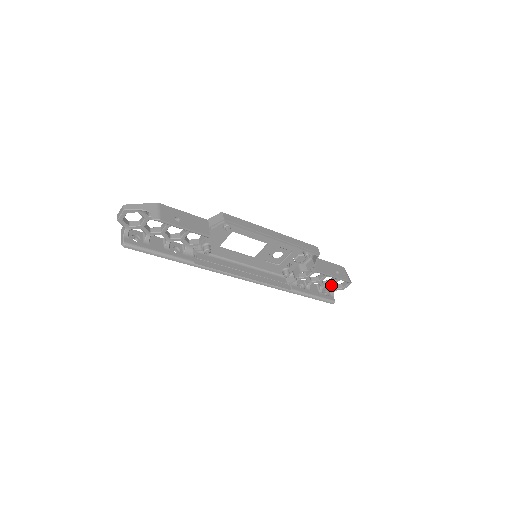
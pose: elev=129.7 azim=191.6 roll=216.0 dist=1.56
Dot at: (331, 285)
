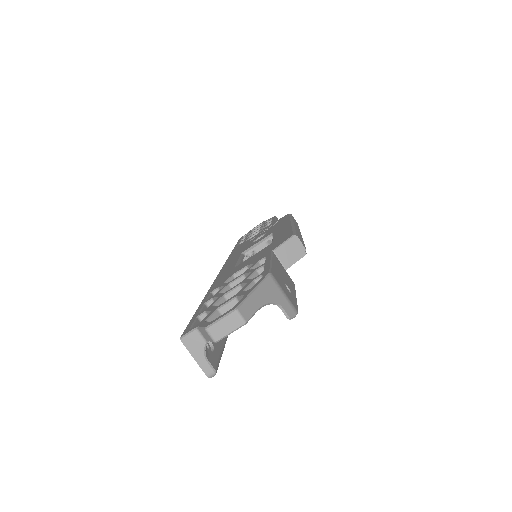
Dot at: occluded
